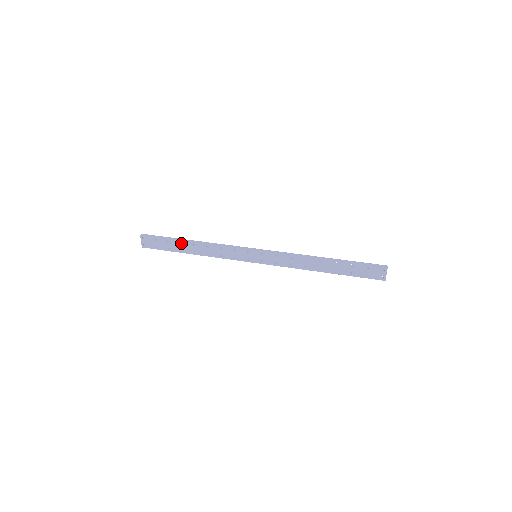
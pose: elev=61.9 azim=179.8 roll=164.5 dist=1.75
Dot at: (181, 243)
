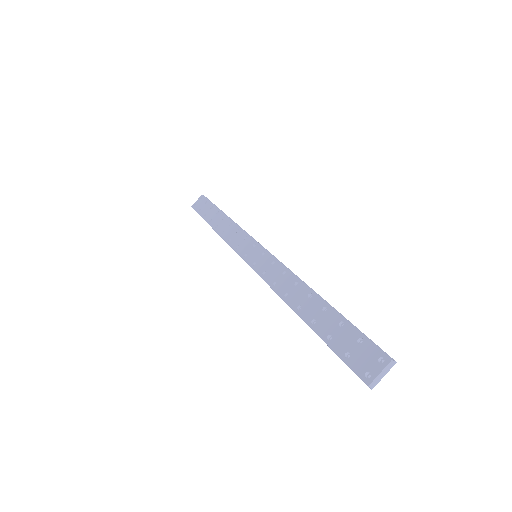
Dot at: (218, 214)
